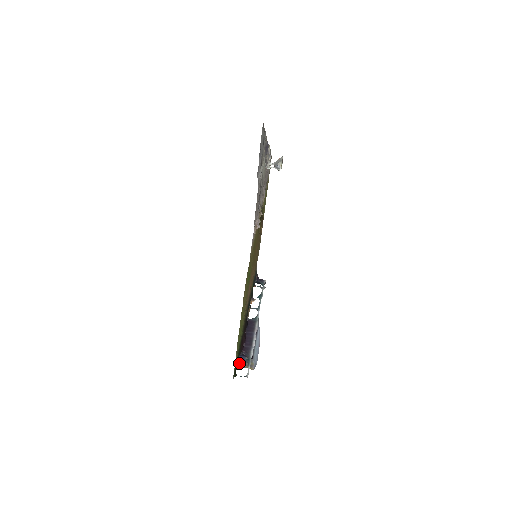
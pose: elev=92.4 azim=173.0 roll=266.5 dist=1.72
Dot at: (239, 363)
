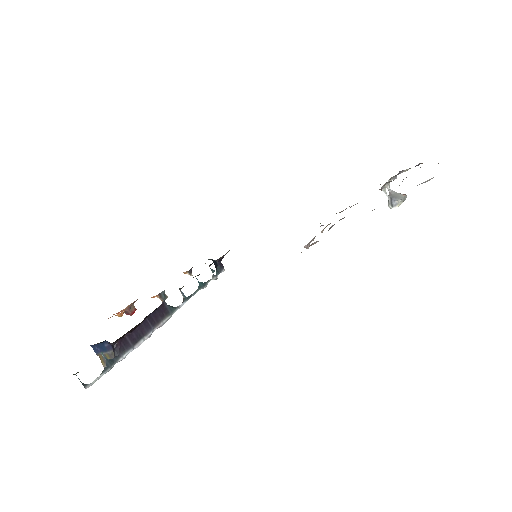
Dot at: (97, 344)
